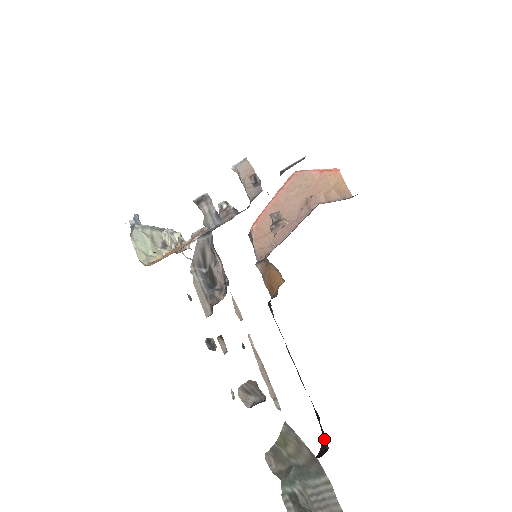
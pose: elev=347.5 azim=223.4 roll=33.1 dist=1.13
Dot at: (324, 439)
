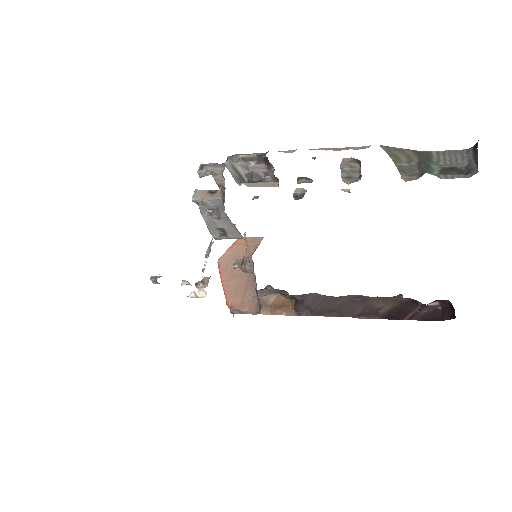
Dot at: (441, 315)
